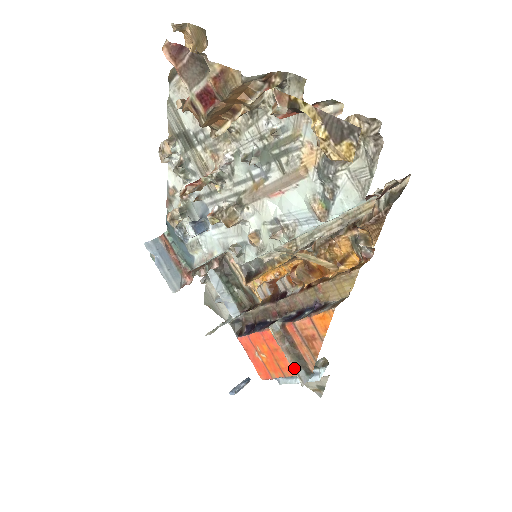
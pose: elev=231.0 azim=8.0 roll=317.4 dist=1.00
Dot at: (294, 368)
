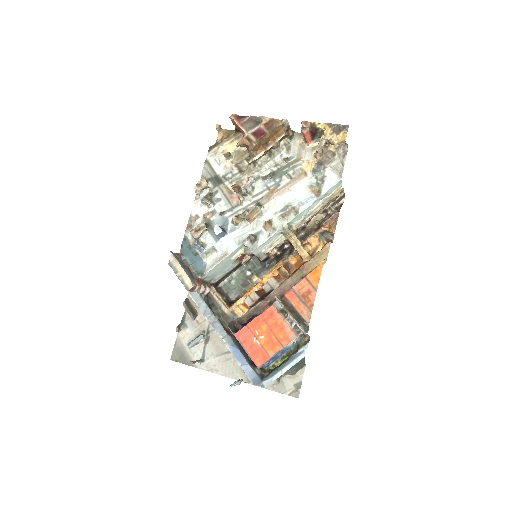
Dot at: (297, 321)
